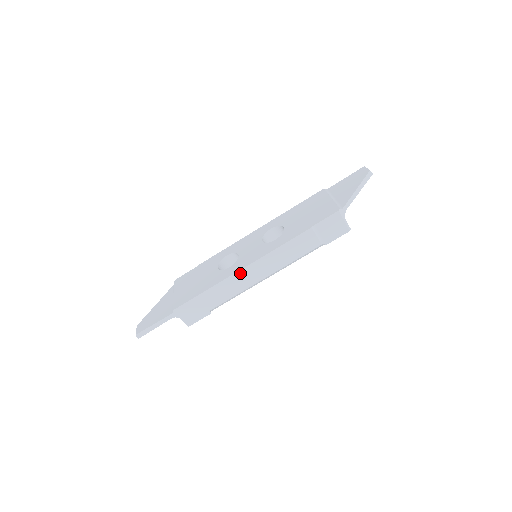
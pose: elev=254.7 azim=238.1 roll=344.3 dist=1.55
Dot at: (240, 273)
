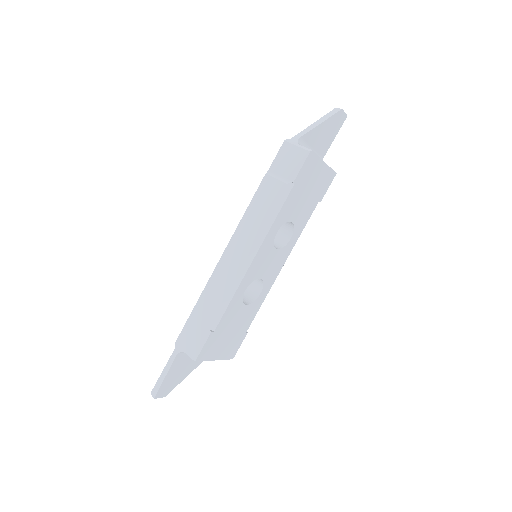
Dot at: (220, 265)
